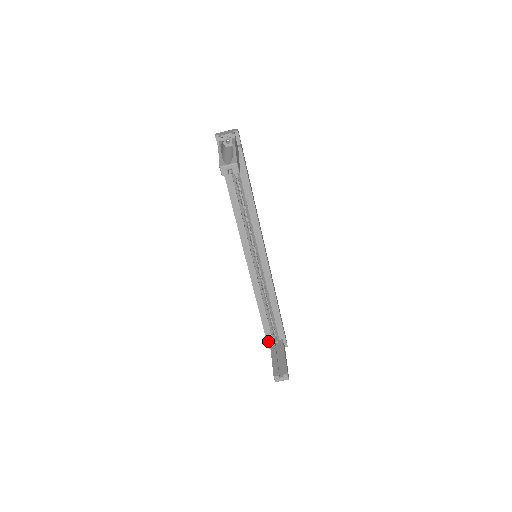
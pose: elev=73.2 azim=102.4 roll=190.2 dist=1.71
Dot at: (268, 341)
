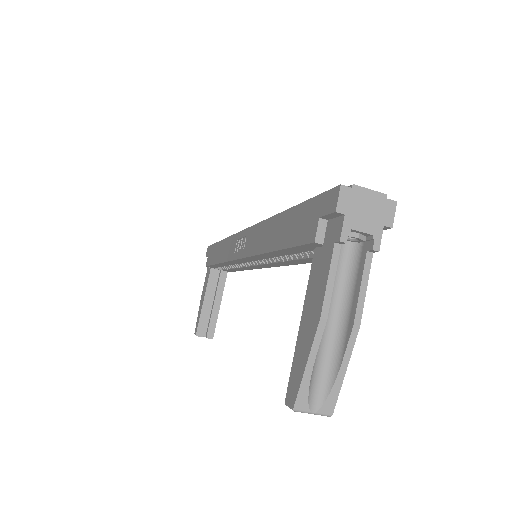
Dot at: (209, 266)
